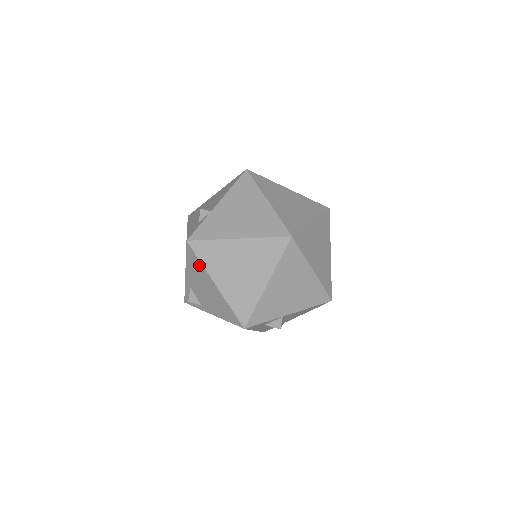
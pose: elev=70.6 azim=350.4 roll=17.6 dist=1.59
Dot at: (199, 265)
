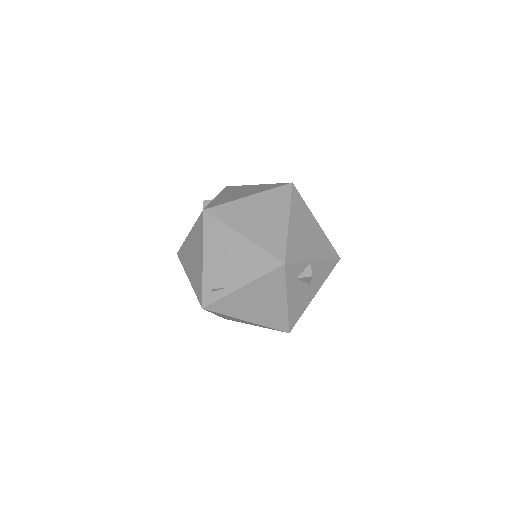
Dot at: (220, 228)
